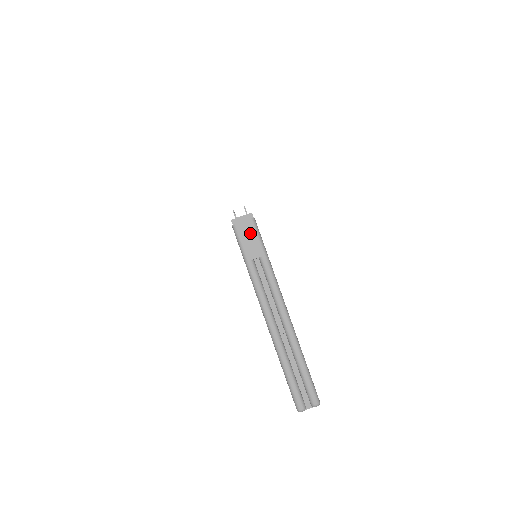
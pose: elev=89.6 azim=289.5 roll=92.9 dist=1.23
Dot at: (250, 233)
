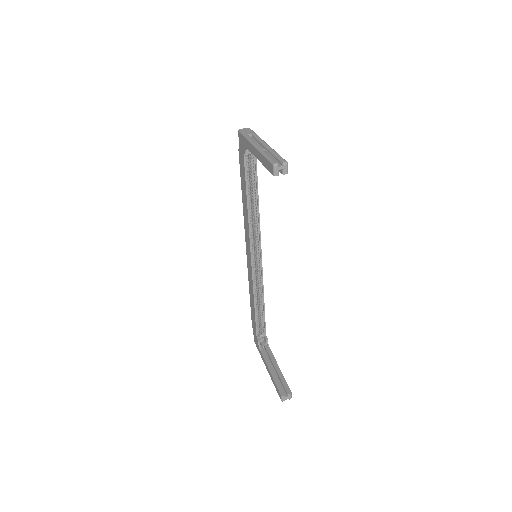
Dot at: (248, 130)
